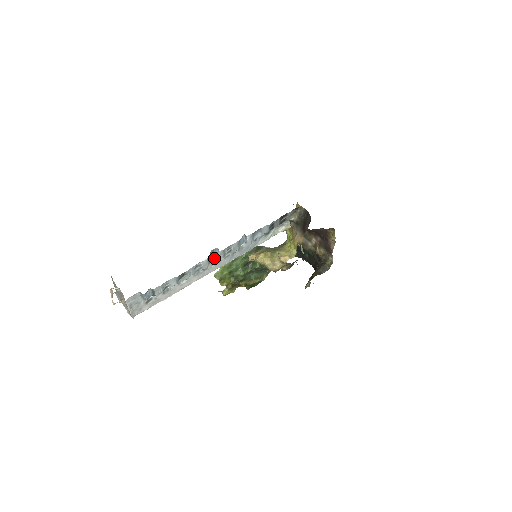
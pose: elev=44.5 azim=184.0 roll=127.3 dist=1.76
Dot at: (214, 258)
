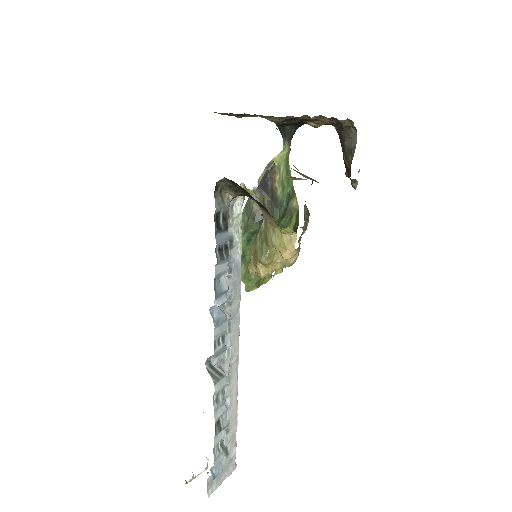
Dot at: occluded
